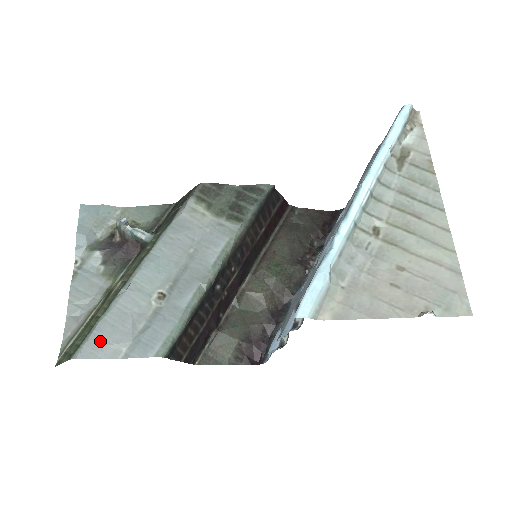
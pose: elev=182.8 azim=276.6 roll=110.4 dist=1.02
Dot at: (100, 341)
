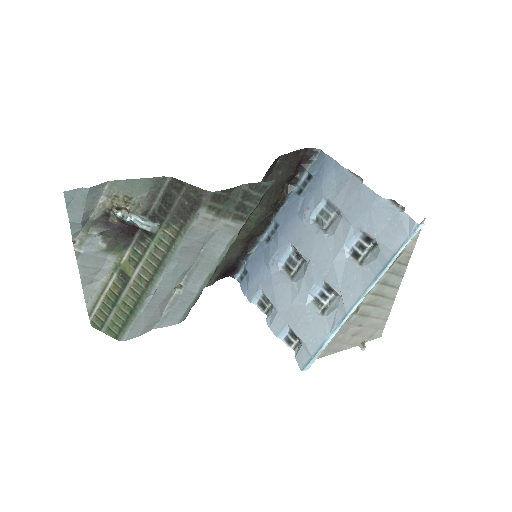
Dot at: (140, 327)
